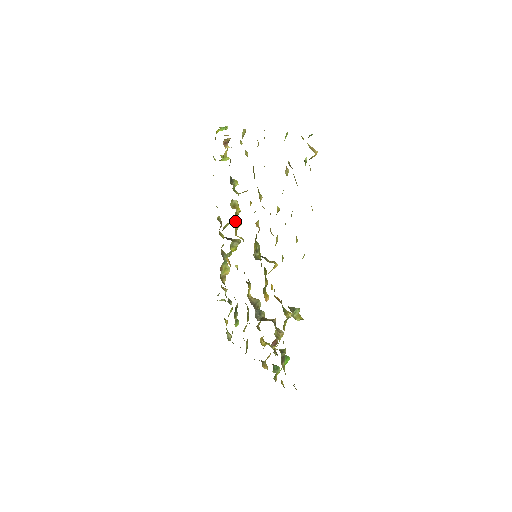
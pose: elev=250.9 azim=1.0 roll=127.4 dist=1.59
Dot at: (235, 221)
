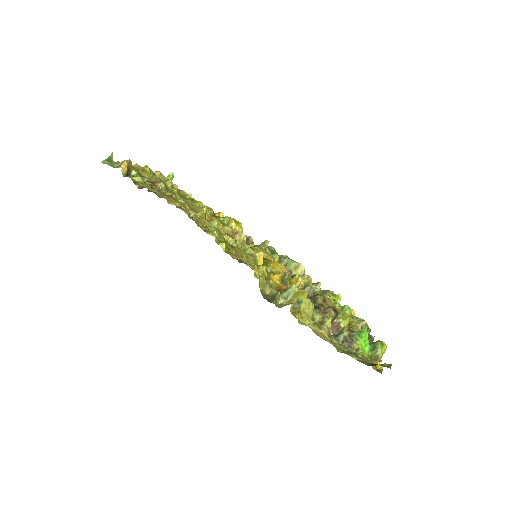
Dot at: occluded
